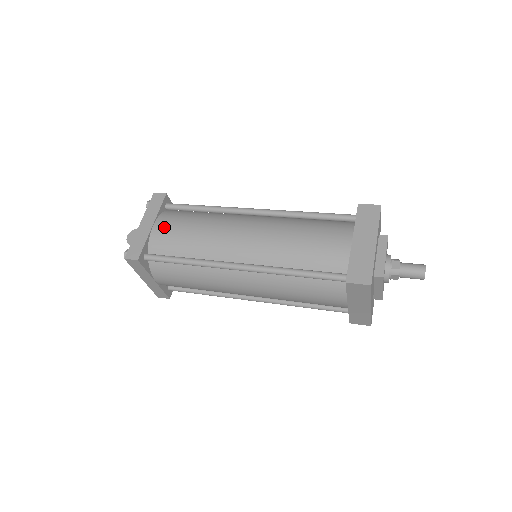
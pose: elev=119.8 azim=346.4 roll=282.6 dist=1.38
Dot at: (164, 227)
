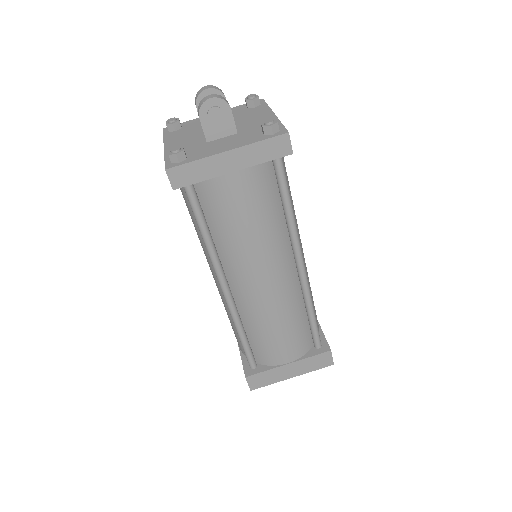
Dot at: (237, 189)
